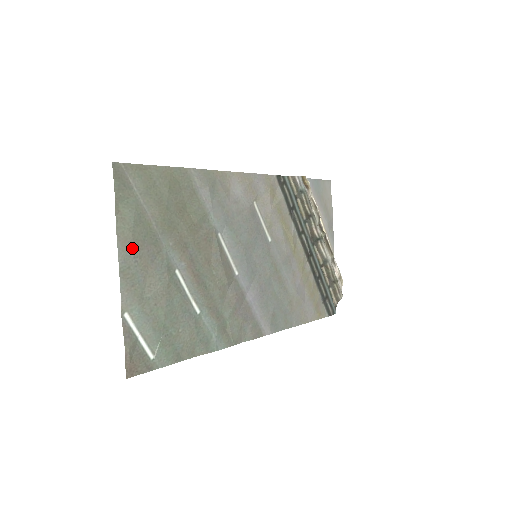
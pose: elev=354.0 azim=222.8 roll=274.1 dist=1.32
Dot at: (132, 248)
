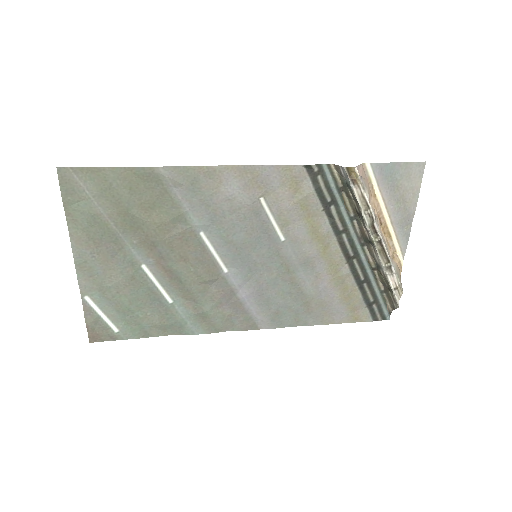
Dot at: (88, 245)
